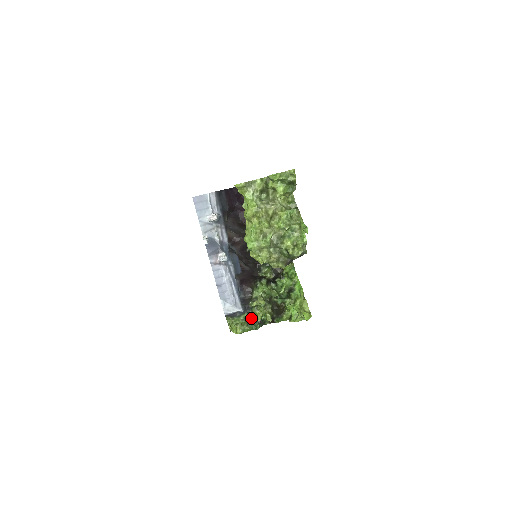
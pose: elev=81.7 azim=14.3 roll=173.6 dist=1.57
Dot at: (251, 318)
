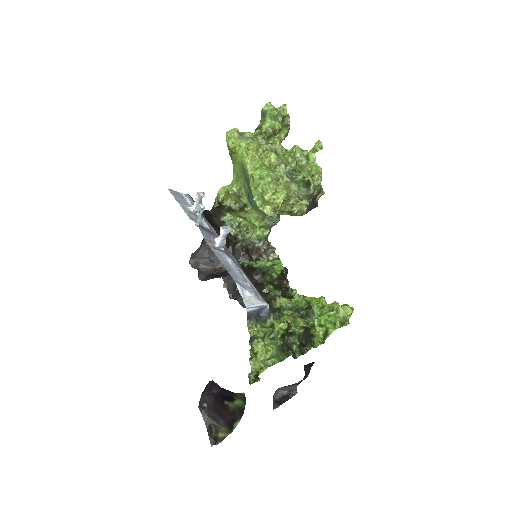
Dot at: (281, 323)
